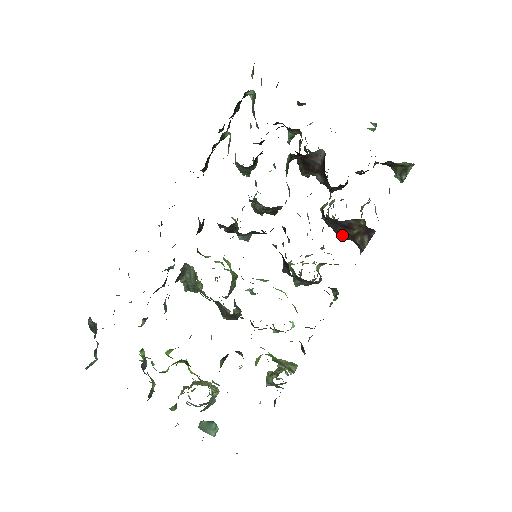
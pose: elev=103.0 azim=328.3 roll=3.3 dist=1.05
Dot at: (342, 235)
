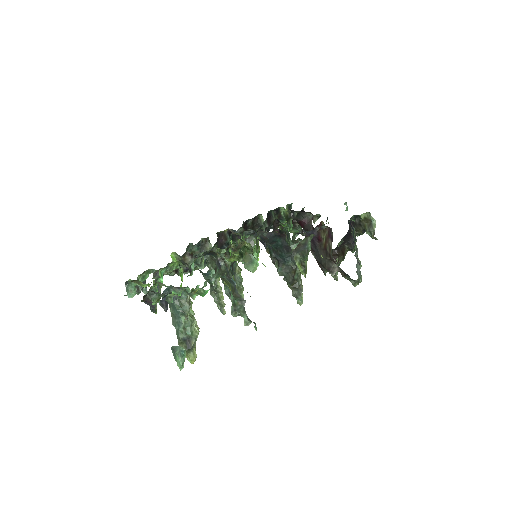
Dot at: (323, 259)
